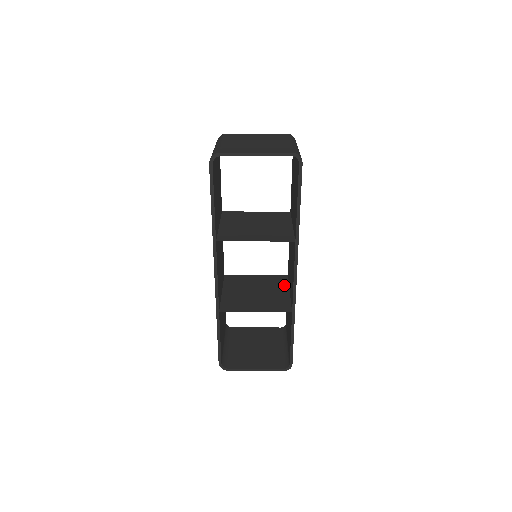
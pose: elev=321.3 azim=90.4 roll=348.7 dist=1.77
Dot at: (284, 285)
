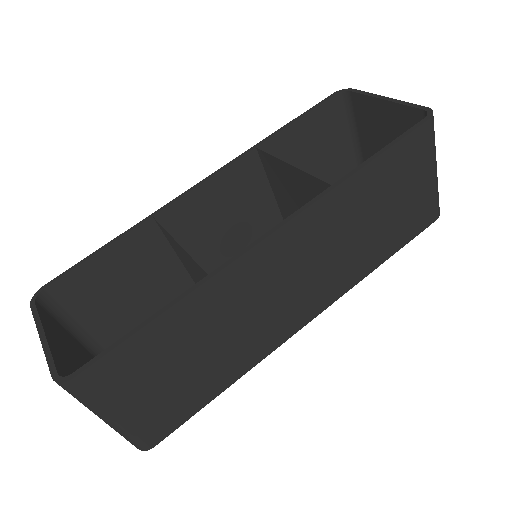
Dot at: occluded
